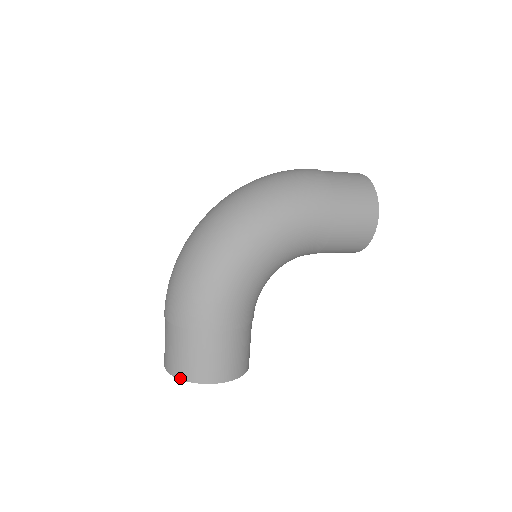
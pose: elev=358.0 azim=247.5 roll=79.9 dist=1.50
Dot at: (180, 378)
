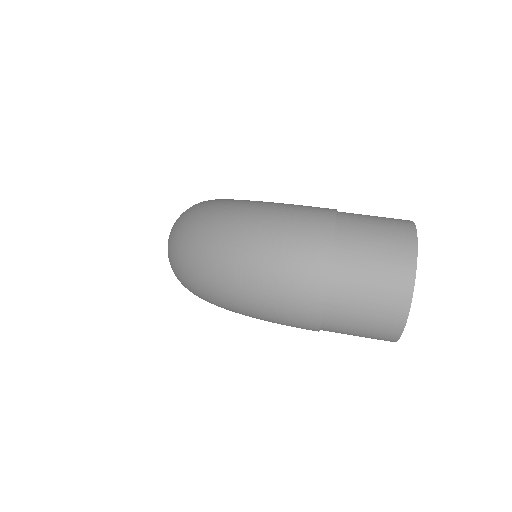
Dot at: occluded
